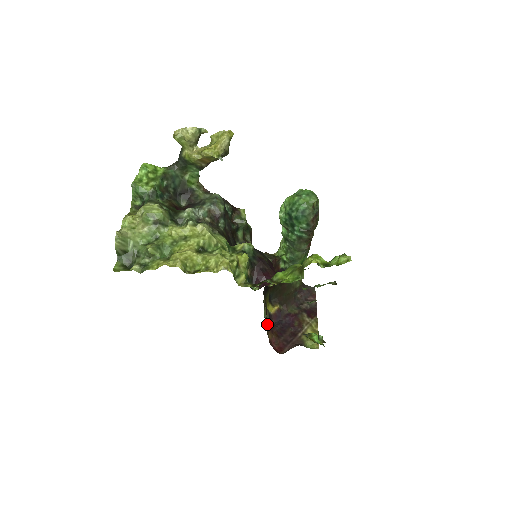
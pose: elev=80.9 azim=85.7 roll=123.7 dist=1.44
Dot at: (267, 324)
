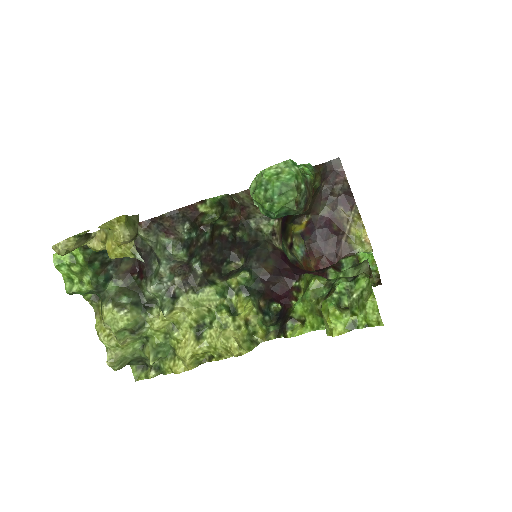
Dot at: (304, 255)
